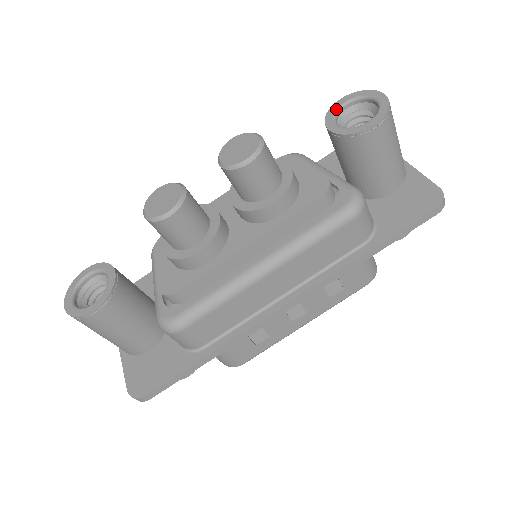
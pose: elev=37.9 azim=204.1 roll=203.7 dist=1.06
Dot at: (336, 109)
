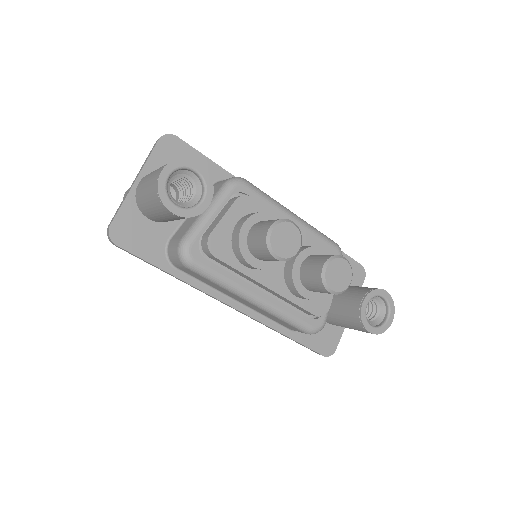
Dot at: (379, 295)
